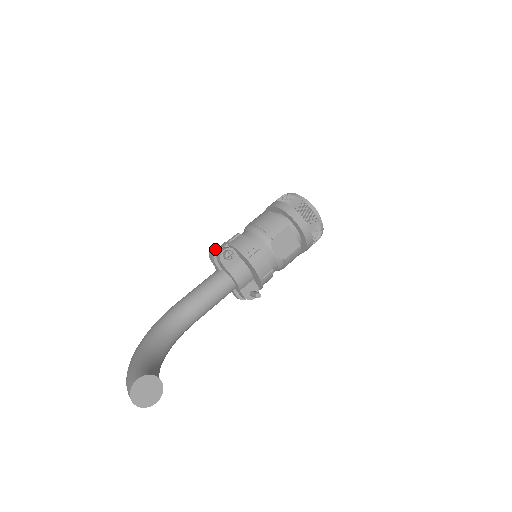
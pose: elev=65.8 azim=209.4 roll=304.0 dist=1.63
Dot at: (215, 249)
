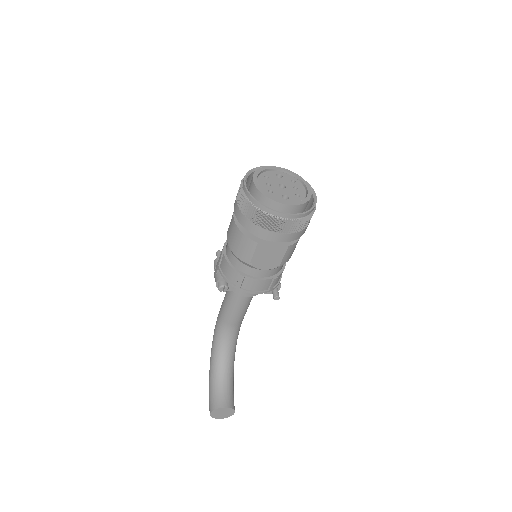
Dot at: (214, 269)
